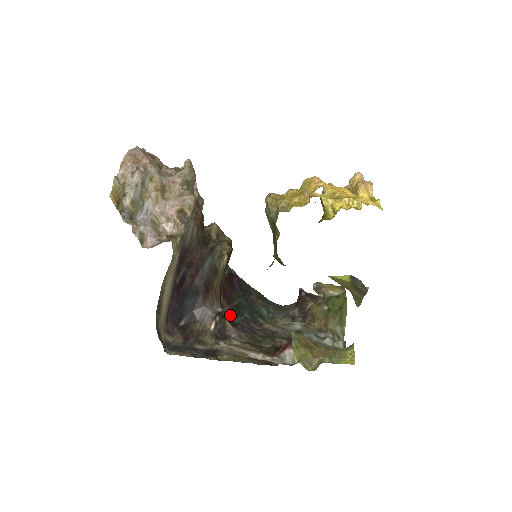
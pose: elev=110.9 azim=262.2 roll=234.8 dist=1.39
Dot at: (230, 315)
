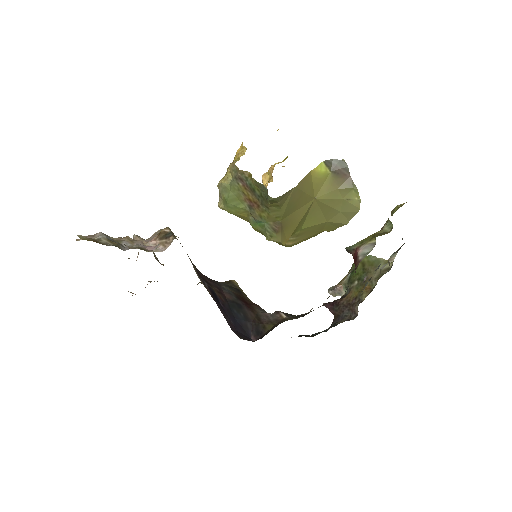
Dot at: occluded
